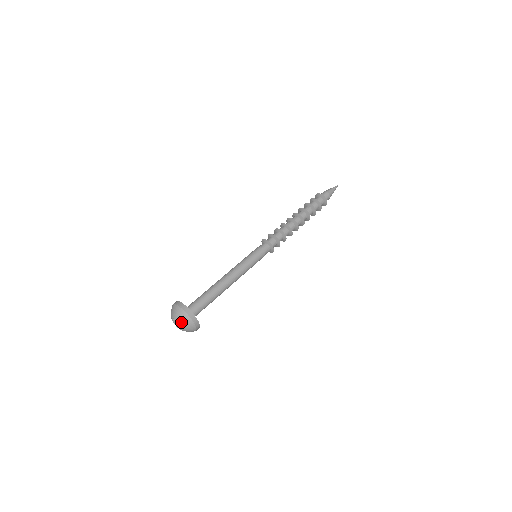
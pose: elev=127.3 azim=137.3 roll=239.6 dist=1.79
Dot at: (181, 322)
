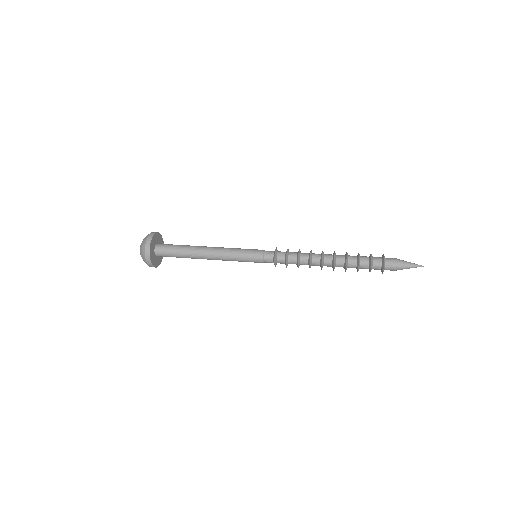
Dot at: occluded
